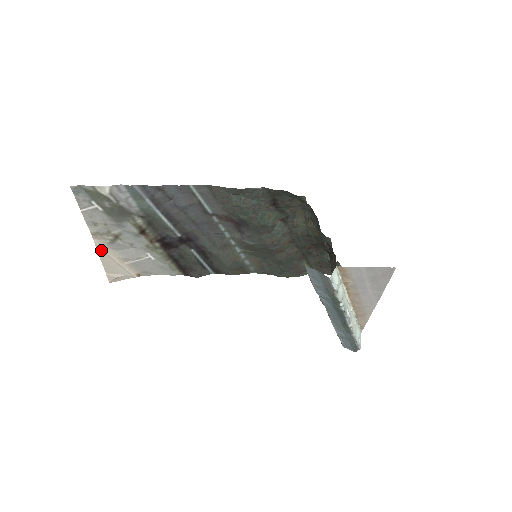
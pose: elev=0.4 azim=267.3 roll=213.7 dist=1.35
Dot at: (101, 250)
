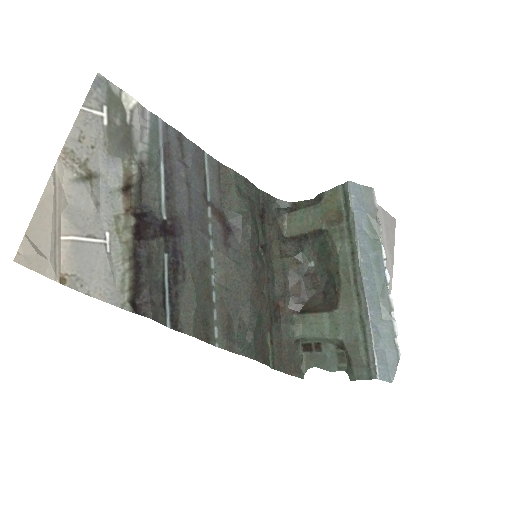
Dot at: (54, 183)
